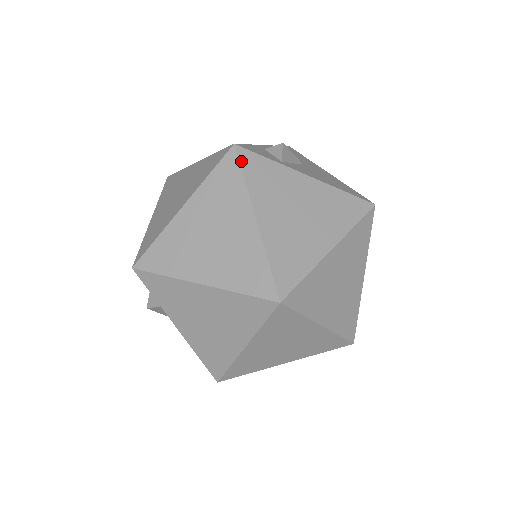
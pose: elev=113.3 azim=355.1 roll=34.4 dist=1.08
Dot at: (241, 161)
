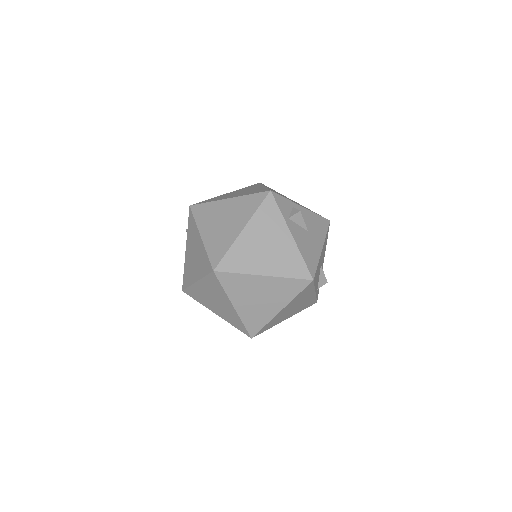
Dot at: (265, 200)
